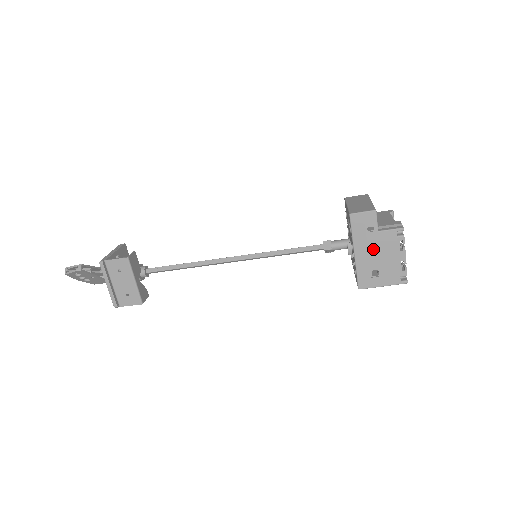
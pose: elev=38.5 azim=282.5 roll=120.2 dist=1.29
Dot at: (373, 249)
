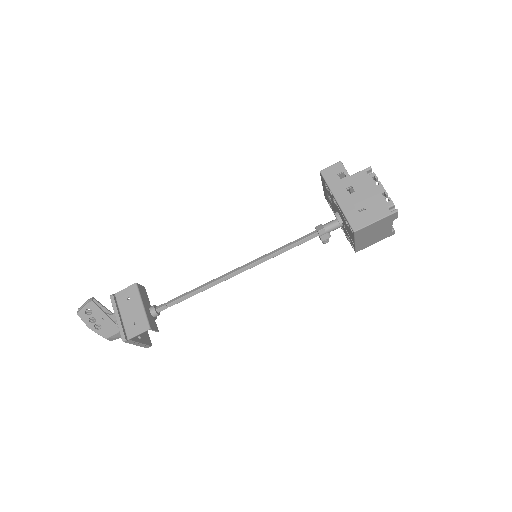
Dot at: (352, 193)
